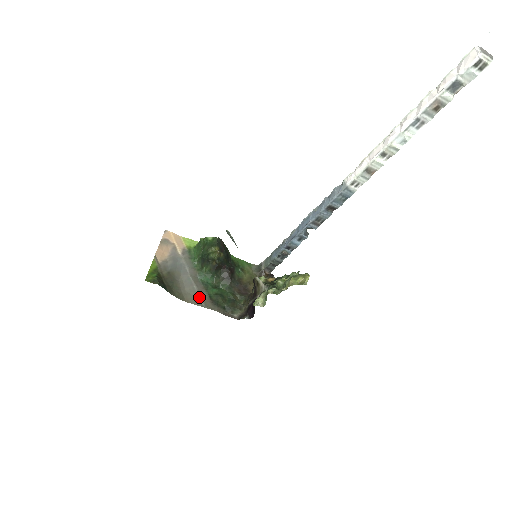
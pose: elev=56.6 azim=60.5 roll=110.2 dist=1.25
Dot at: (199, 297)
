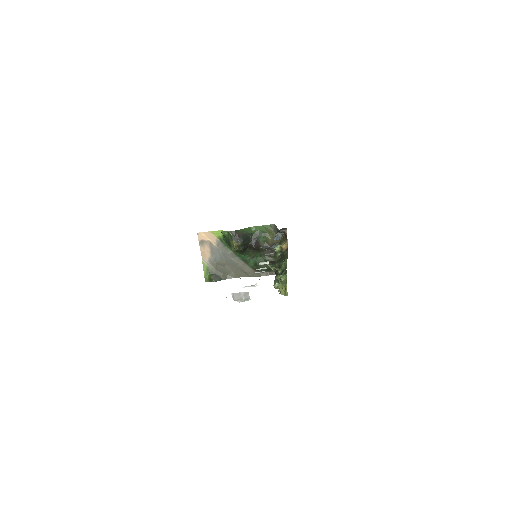
Dot at: (245, 272)
